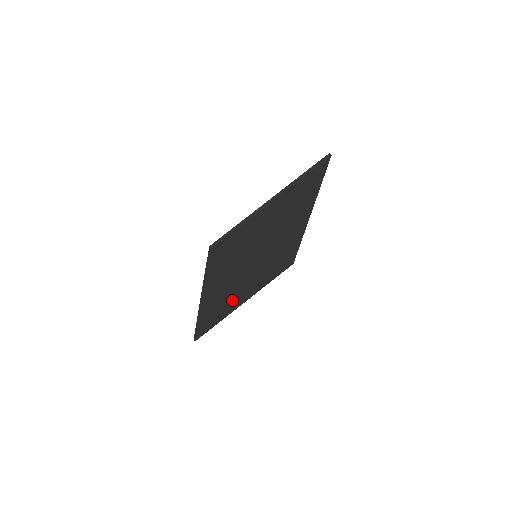
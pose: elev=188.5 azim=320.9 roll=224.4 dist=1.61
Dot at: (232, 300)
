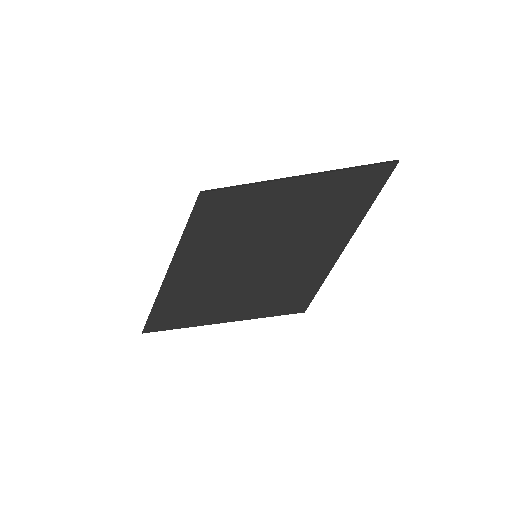
Dot at: (206, 305)
